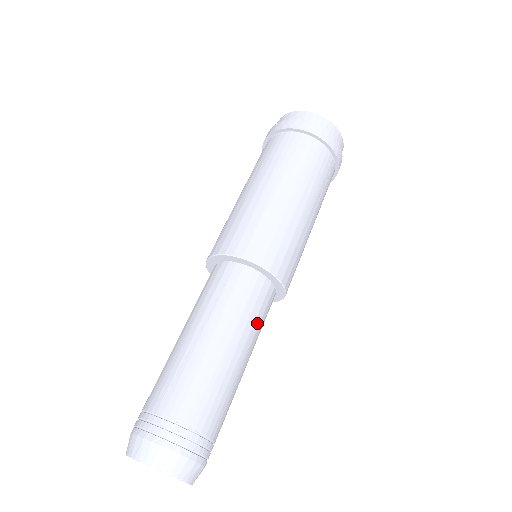
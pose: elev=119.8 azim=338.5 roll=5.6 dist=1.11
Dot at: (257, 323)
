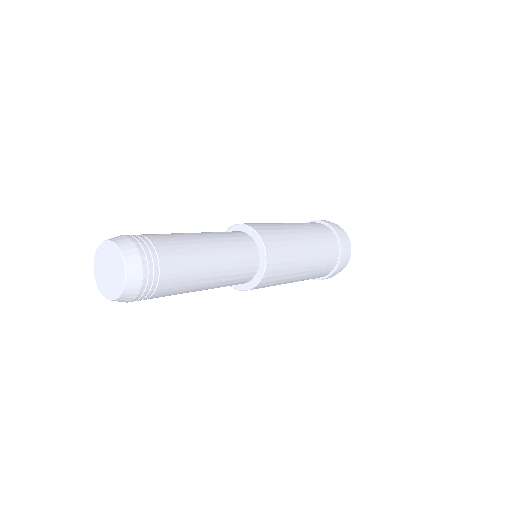
Dot at: (225, 236)
